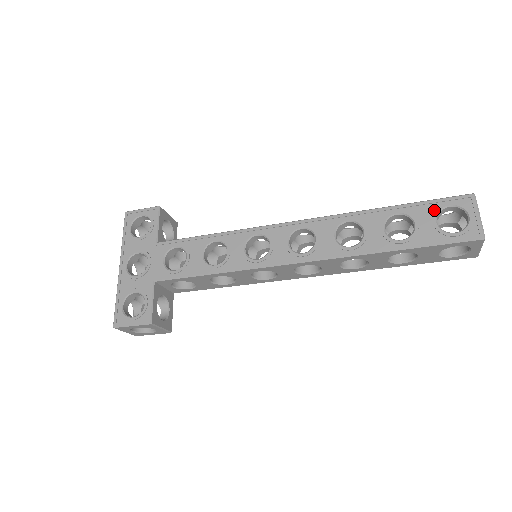
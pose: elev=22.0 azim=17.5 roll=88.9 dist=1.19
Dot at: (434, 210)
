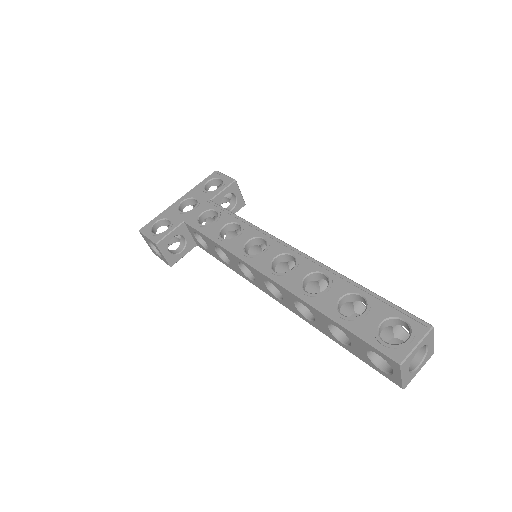
Dot at: (389, 314)
